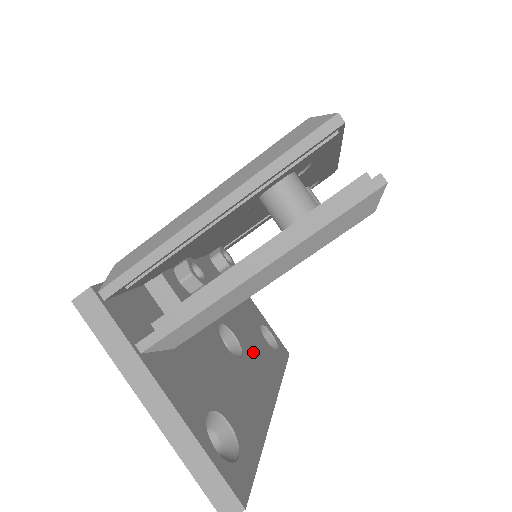
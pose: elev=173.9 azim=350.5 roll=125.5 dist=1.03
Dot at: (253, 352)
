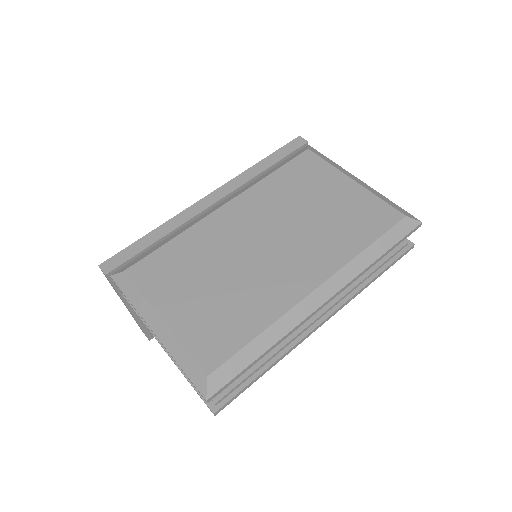
Dot at: occluded
